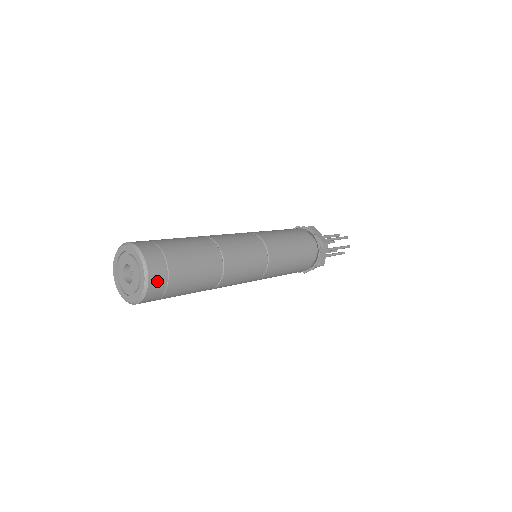
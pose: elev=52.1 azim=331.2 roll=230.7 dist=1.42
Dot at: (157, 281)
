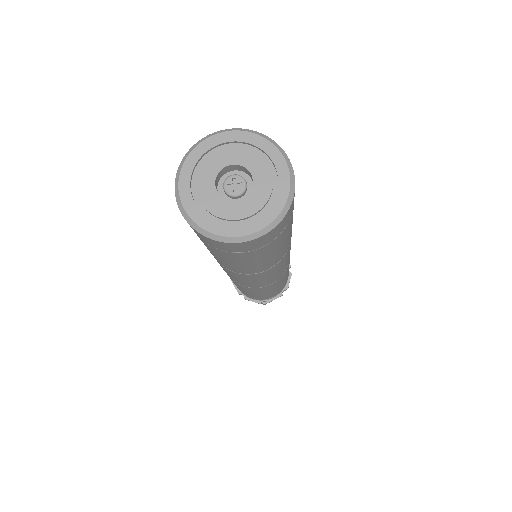
Dot at: (271, 235)
